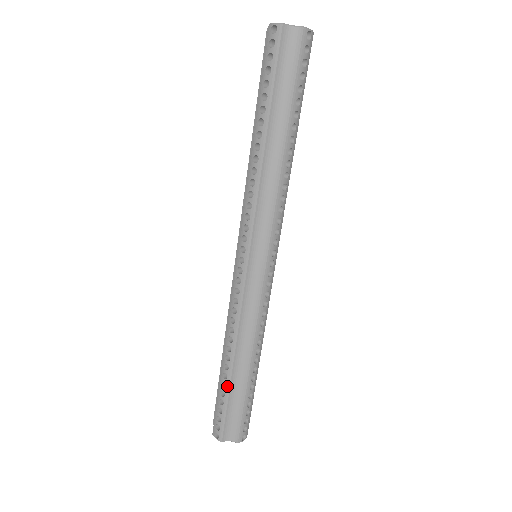
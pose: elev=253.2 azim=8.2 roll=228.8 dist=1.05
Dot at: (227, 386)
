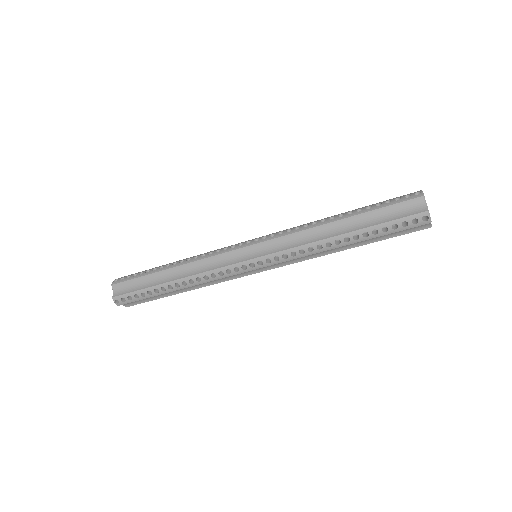
Dot at: (159, 293)
